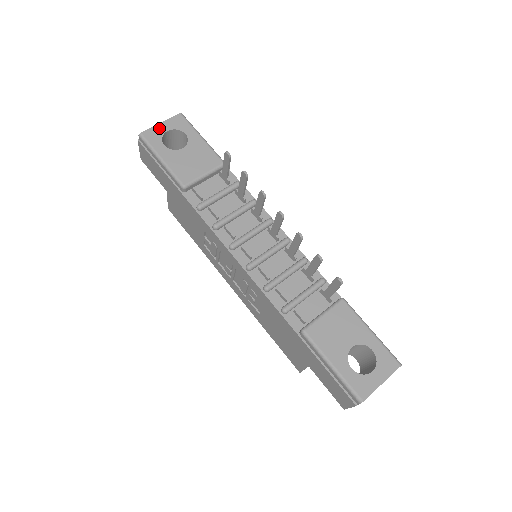
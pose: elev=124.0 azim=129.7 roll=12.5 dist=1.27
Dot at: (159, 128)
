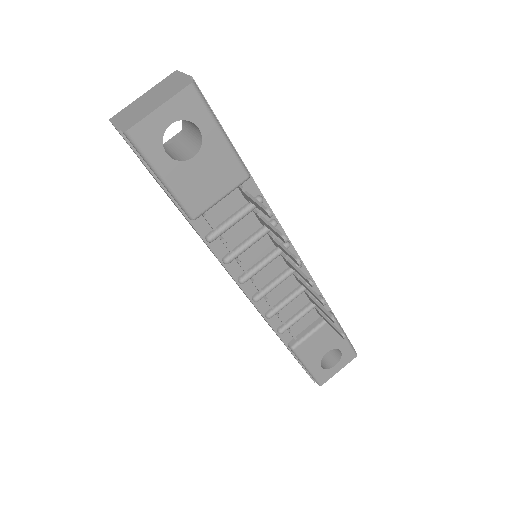
Dot at: (157, 119)
